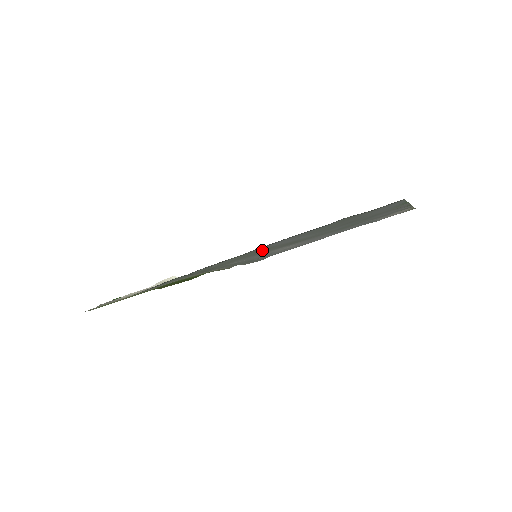
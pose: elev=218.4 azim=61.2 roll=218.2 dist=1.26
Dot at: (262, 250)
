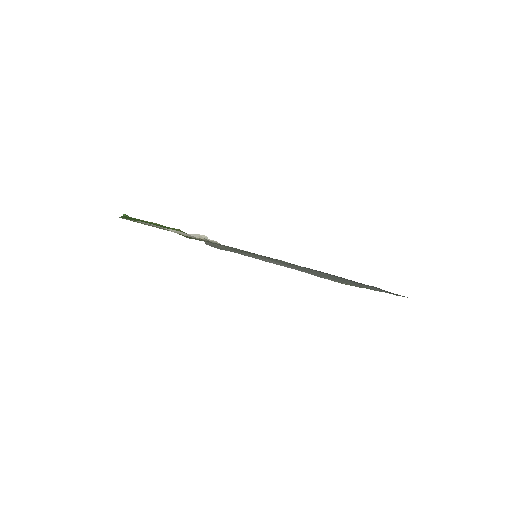
Dot at: (293, 265)
